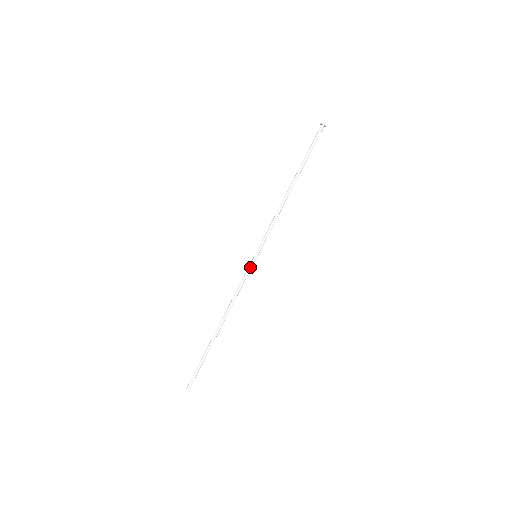
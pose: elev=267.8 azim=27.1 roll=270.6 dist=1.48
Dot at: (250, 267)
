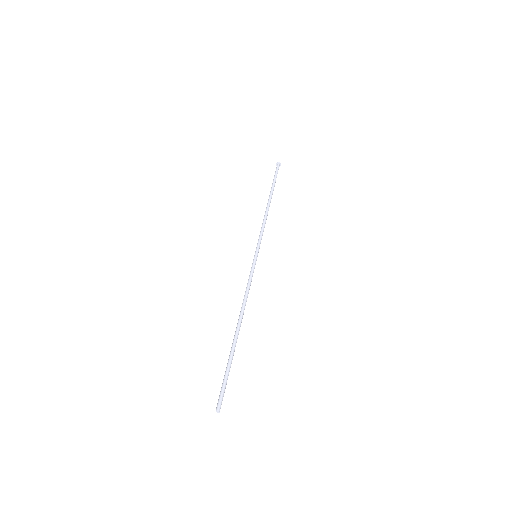
Dot at: (253, 265)
